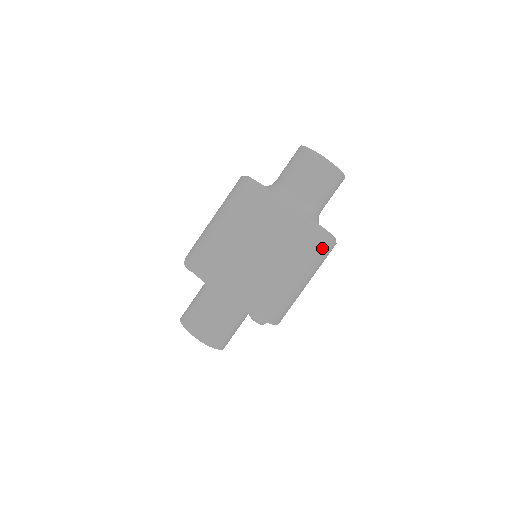
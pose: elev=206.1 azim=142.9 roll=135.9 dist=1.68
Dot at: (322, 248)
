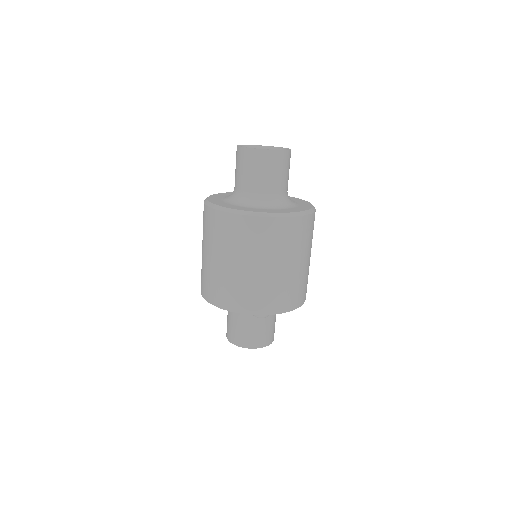
Dot at: (276, 230)
